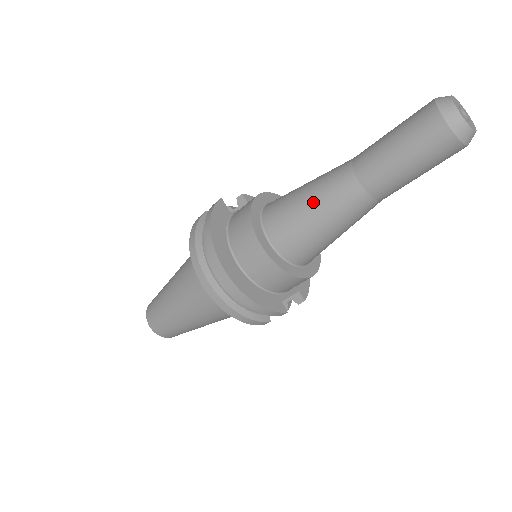
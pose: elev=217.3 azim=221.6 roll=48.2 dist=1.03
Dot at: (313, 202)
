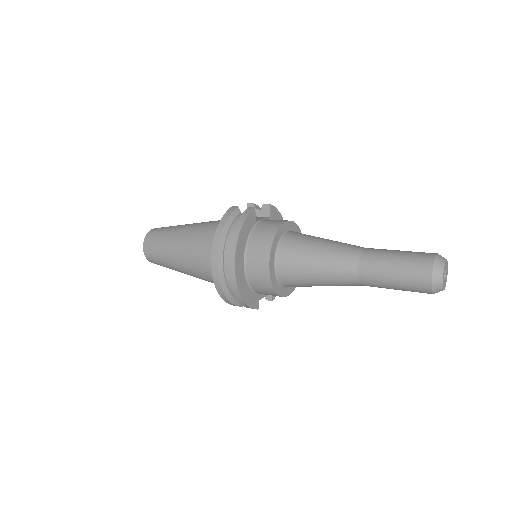
Dot at: (321, 262)
